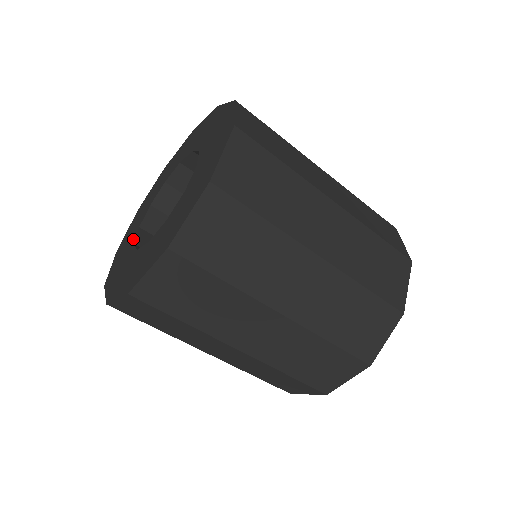
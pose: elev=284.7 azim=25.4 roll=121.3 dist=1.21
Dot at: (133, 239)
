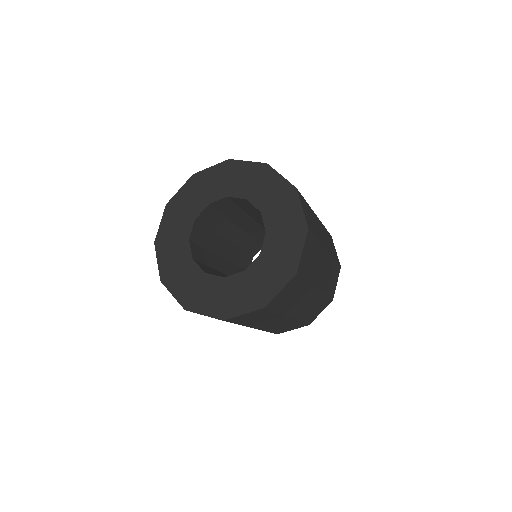
Dot at: (187, 251)
